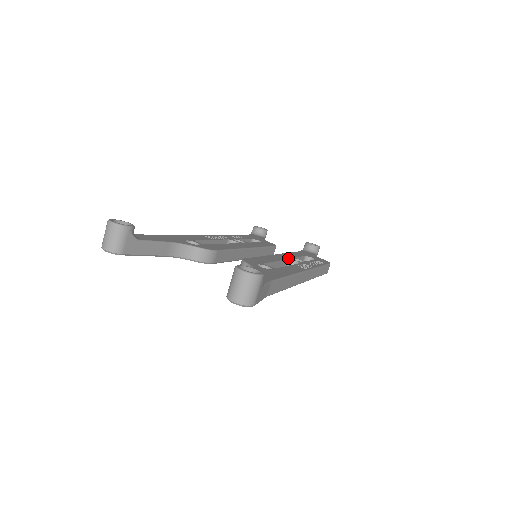
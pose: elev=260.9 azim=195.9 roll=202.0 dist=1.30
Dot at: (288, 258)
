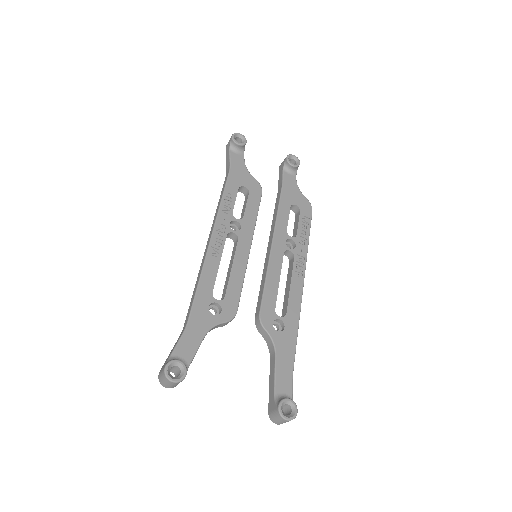
Dot at: (283, 249)
